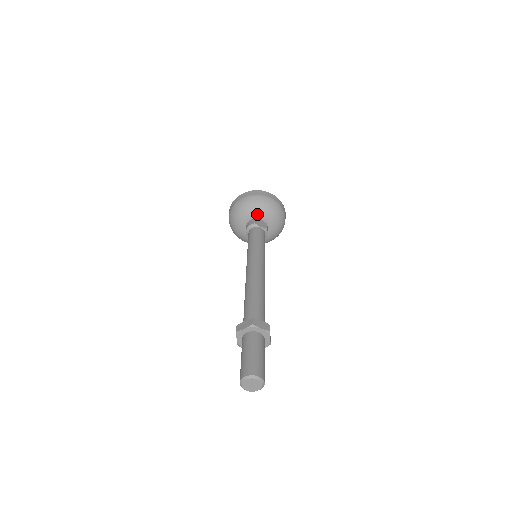
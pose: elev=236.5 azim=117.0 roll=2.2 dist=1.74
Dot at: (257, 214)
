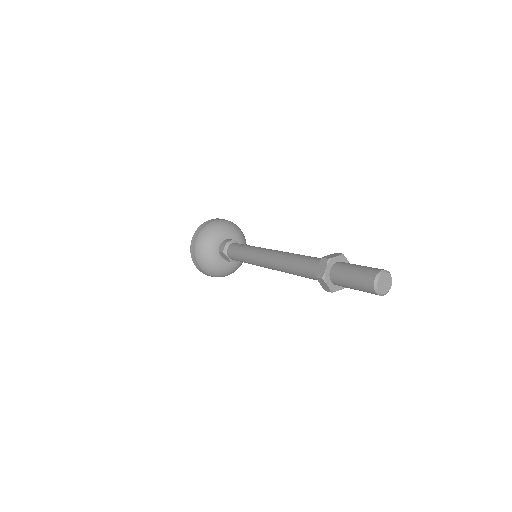
Dot at: (233, 236)
